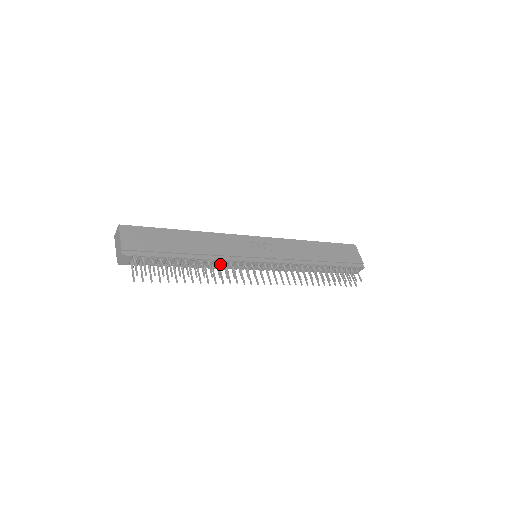
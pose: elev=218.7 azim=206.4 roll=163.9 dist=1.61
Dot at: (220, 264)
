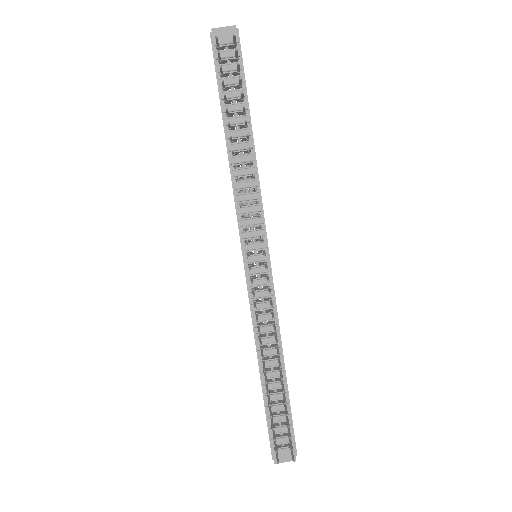
Dot at: (242, 193)
